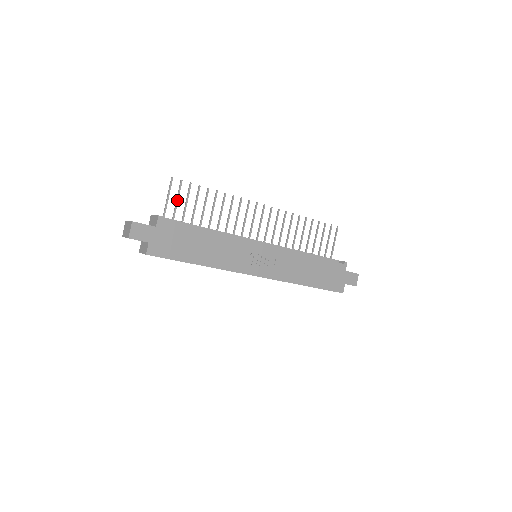
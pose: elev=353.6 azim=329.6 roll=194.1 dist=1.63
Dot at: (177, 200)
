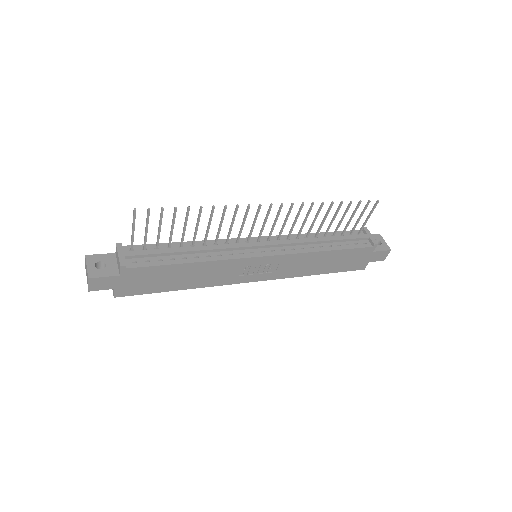
Dot at: (146, 229)
